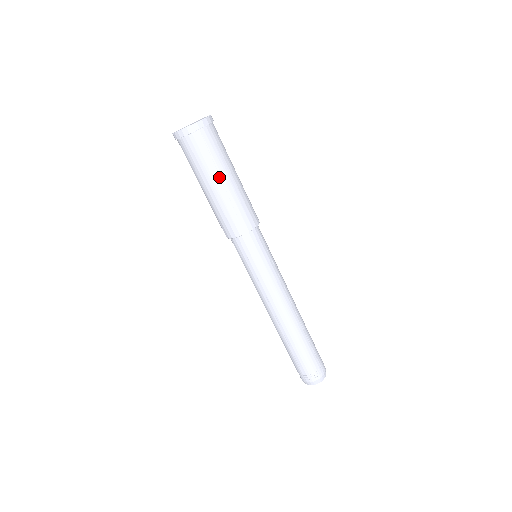
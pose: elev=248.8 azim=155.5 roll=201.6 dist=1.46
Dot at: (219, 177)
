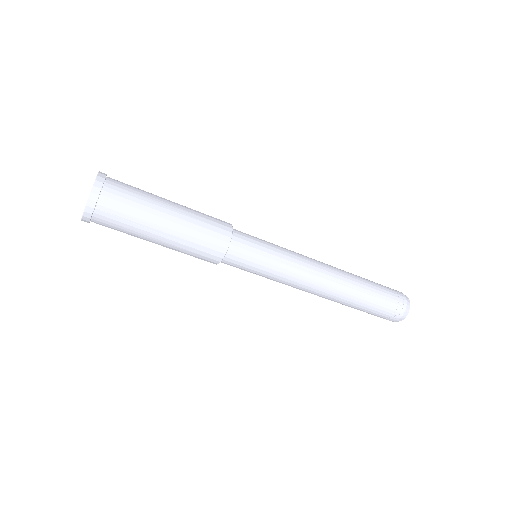
Dot at: (153, 232)
